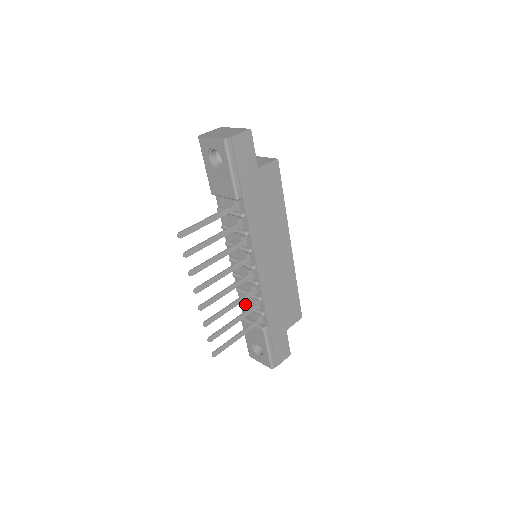
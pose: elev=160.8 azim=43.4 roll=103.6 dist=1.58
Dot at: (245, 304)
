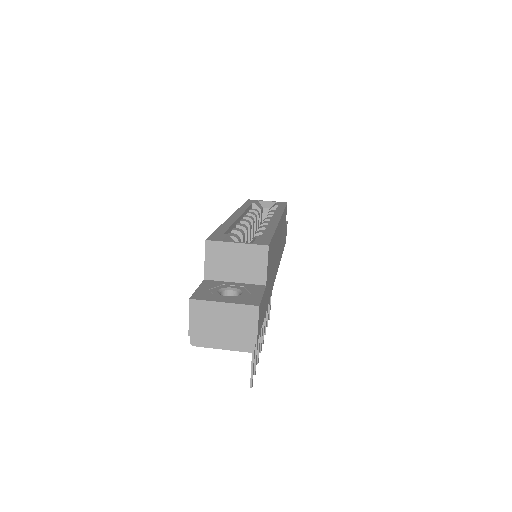
Dot at: occluded
